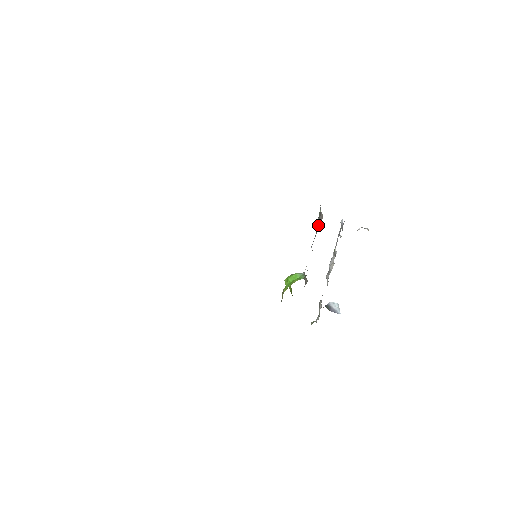
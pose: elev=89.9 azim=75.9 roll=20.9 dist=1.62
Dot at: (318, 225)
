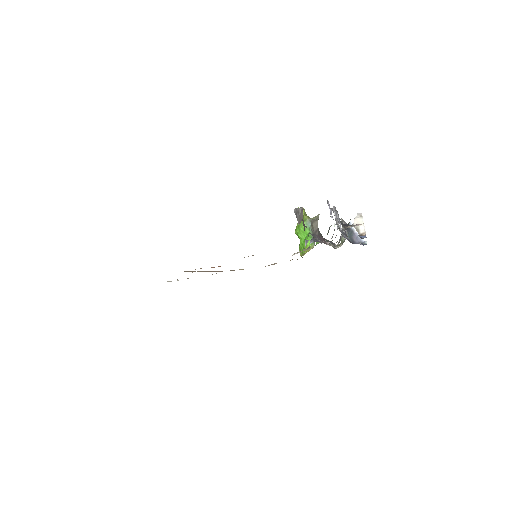
Dot at: (302, 217)
